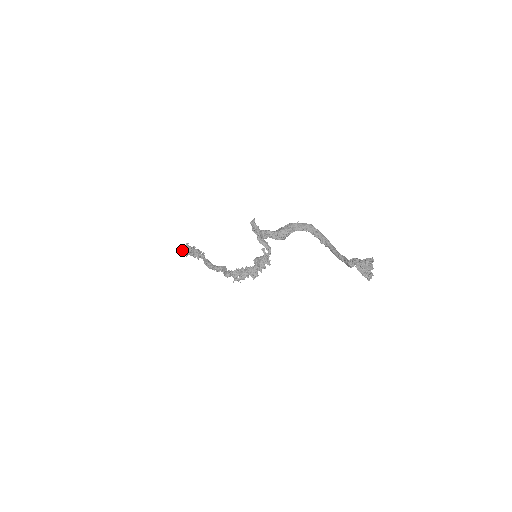
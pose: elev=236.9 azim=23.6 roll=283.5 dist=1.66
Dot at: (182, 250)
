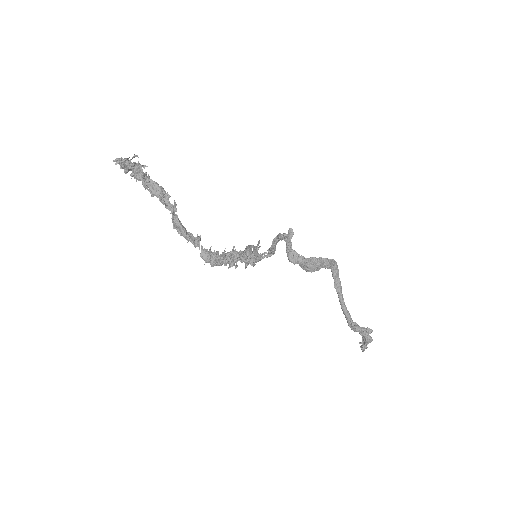
Dot at: (126, 165)
